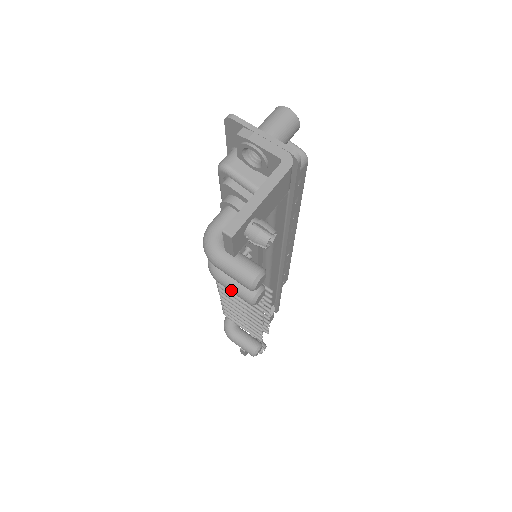
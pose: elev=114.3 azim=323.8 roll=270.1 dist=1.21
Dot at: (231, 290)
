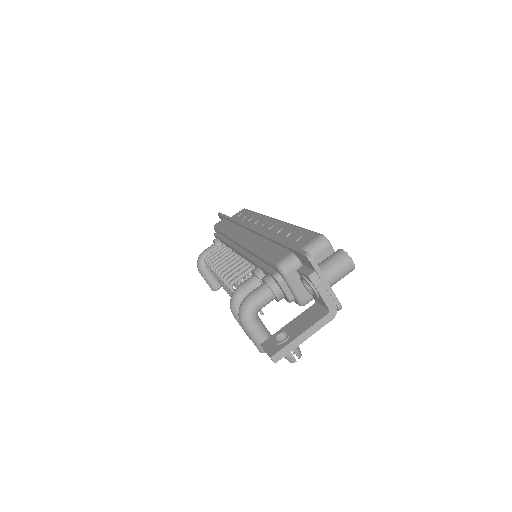
Dot at: (241, 326)
